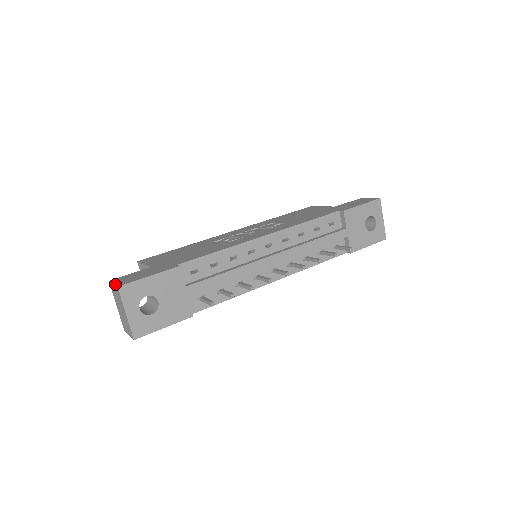
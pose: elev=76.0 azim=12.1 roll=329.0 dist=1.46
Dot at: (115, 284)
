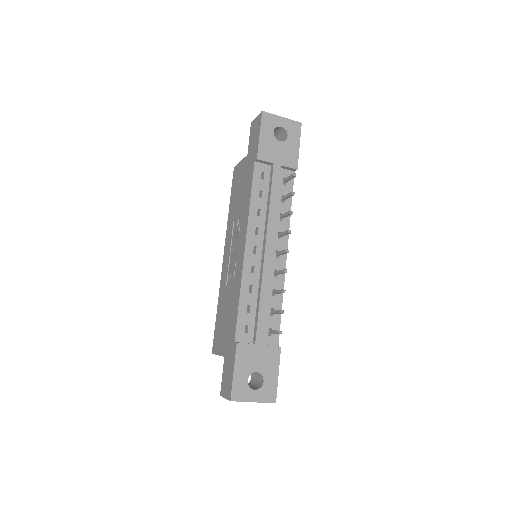
Dot at: occluded
